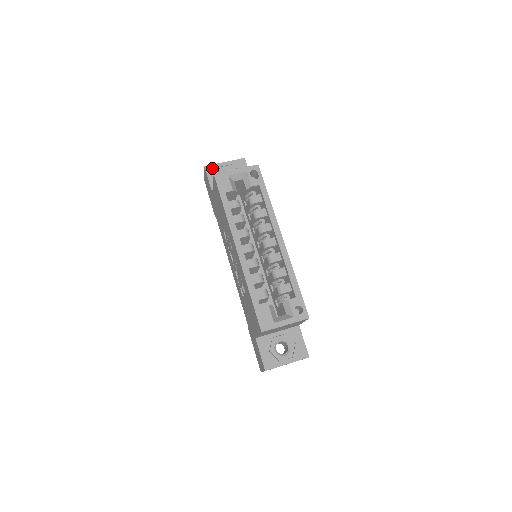
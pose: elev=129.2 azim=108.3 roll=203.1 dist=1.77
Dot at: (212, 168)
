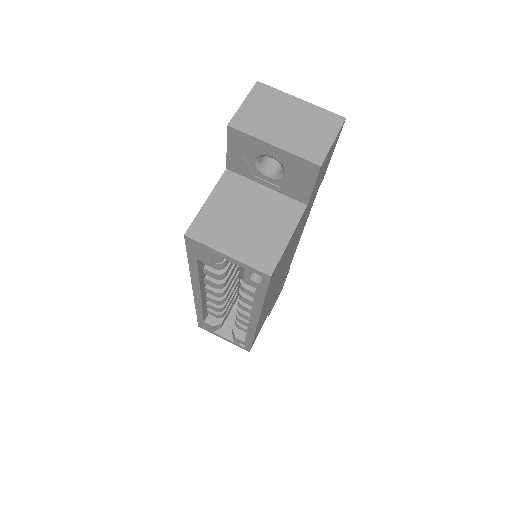
Dot at: (242, 138)
